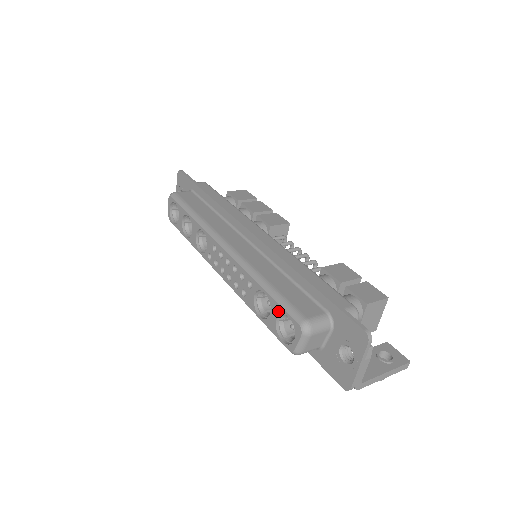
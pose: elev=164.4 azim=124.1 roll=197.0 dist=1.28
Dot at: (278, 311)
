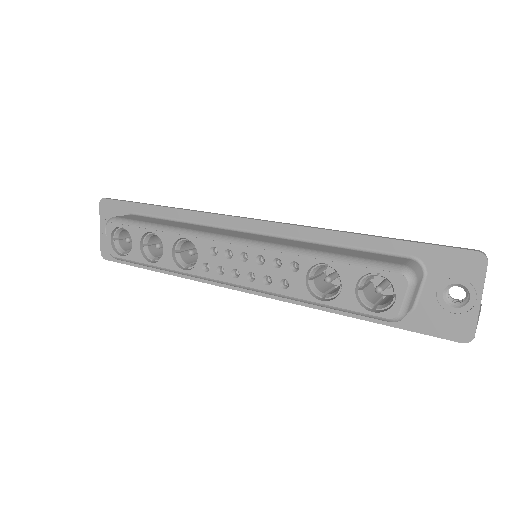
Dot at: (357, 275)
